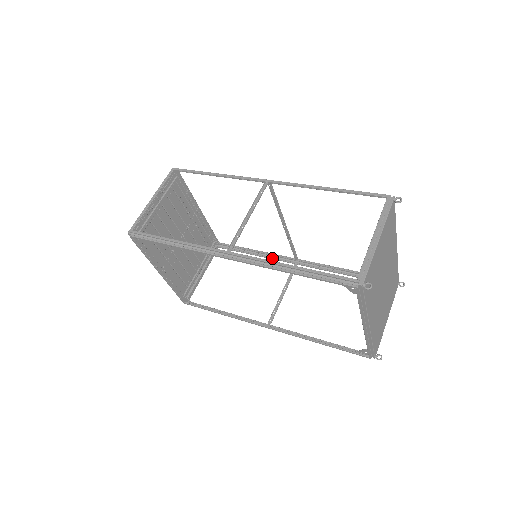
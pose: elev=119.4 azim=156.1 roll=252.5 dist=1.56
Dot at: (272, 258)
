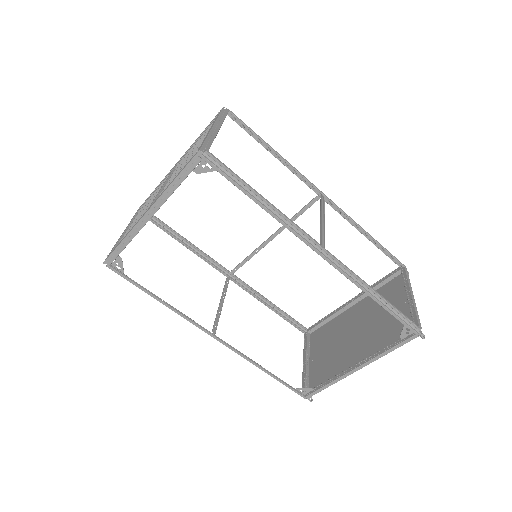
Dot at: (205, 259)
